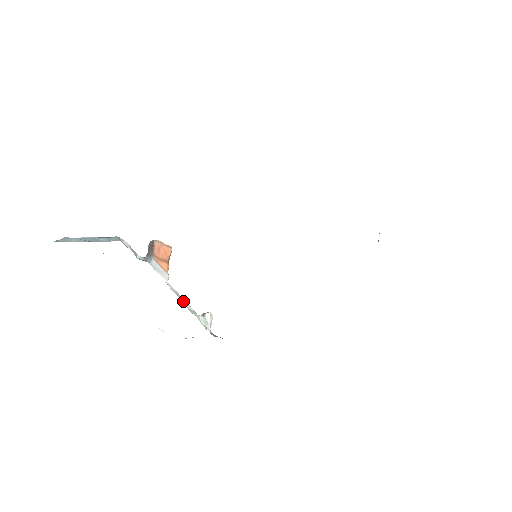
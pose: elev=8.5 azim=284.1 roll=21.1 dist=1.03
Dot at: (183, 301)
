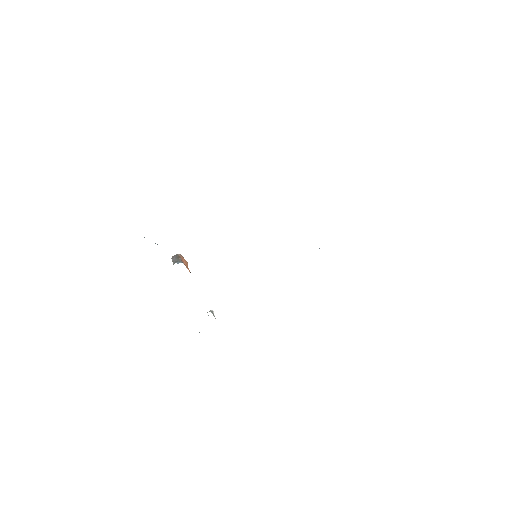
Dot at: occluded
